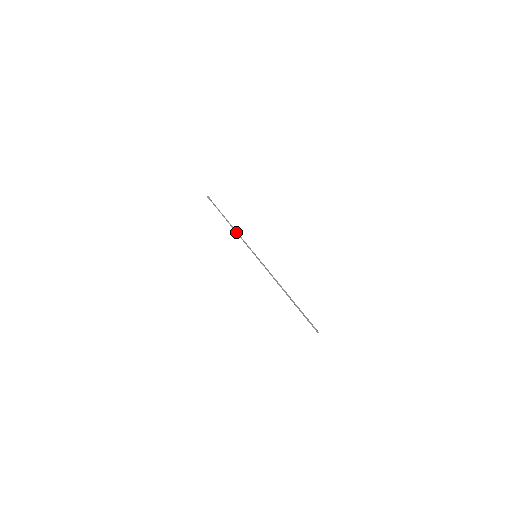
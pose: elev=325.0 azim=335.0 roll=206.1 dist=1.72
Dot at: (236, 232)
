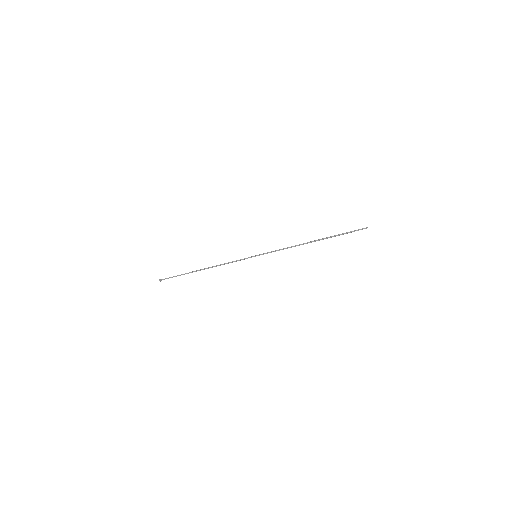
Dot at: (218, 265)
